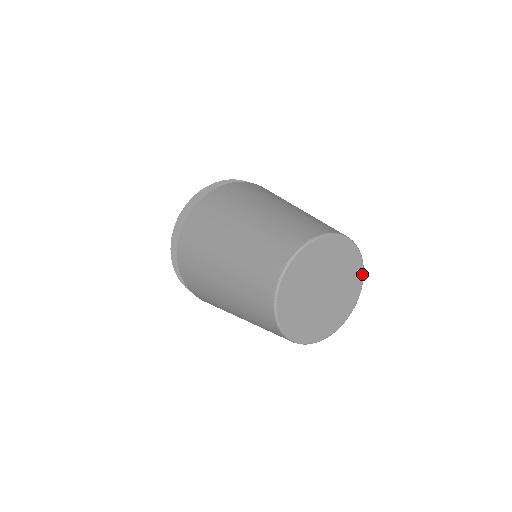
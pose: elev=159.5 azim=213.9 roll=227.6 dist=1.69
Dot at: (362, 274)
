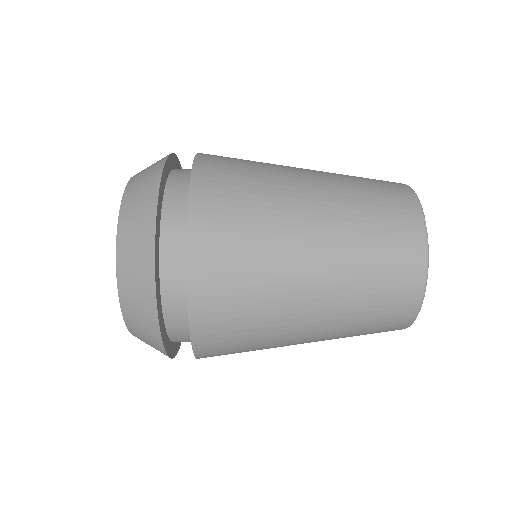
Dot at: occluded
